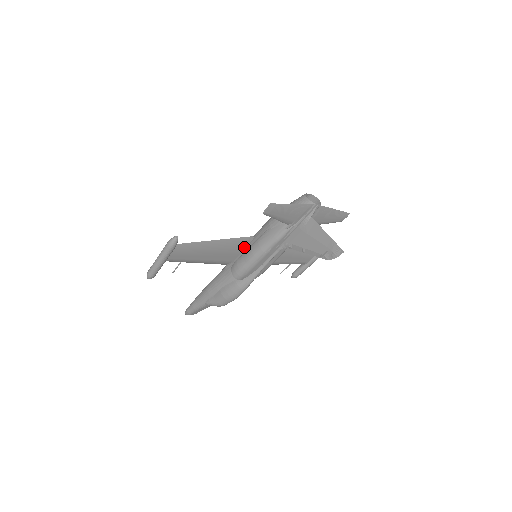
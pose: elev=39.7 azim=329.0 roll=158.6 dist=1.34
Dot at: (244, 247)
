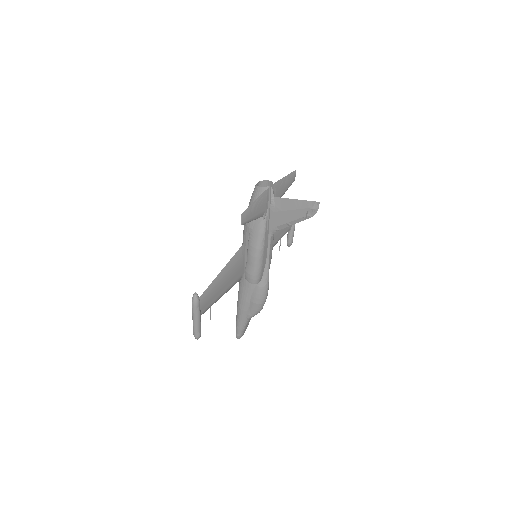
Dot at: (243, 257)
